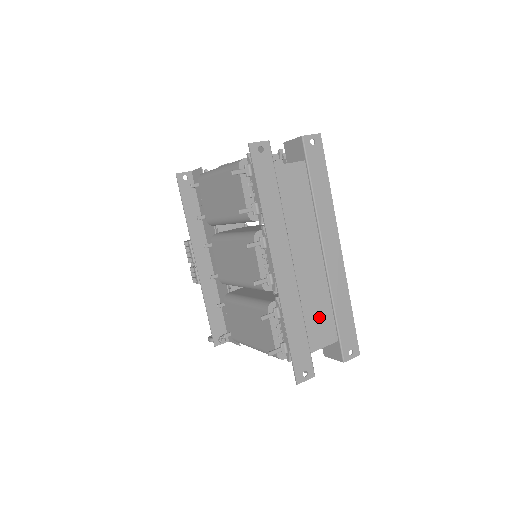
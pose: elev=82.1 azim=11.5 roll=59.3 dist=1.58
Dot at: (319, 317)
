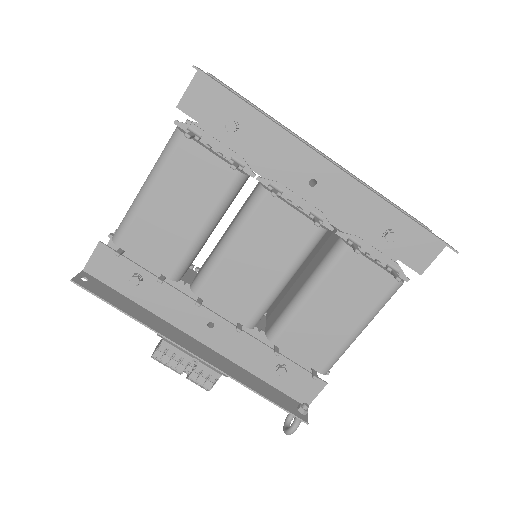
Dot at: occluded
